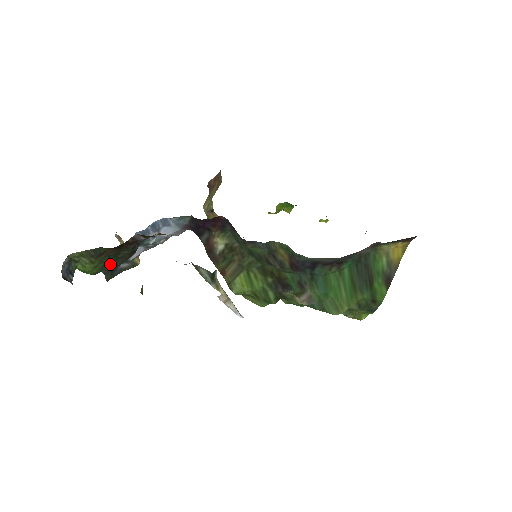
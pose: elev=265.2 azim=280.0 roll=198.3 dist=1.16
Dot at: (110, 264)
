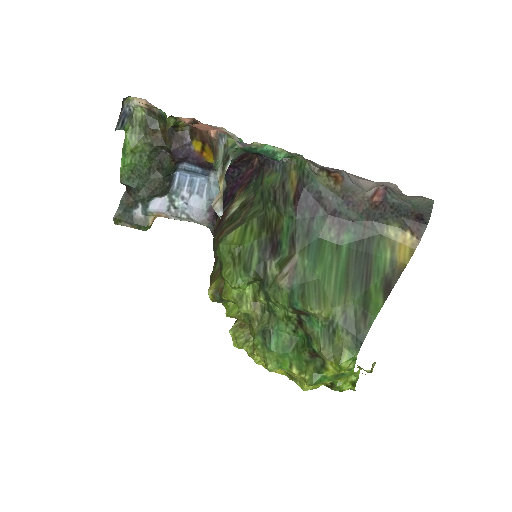
Dot at: (139, 179)
